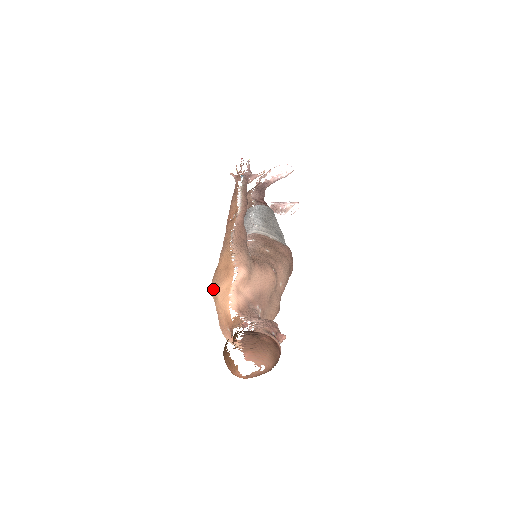
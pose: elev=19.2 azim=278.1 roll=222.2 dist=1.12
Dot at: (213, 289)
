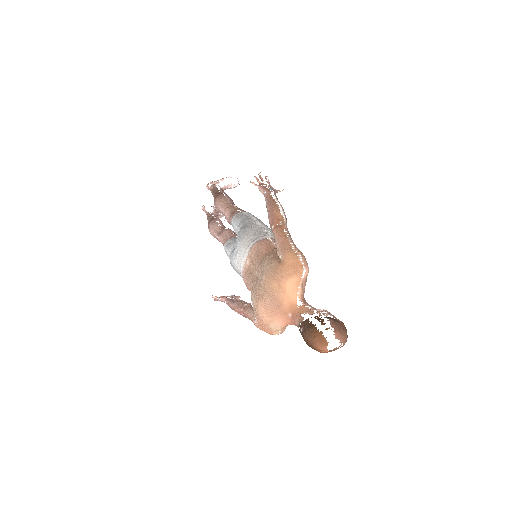
Dot at: (279, 280)
